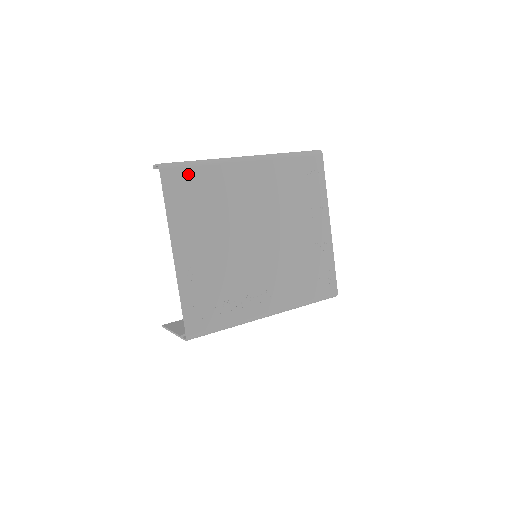
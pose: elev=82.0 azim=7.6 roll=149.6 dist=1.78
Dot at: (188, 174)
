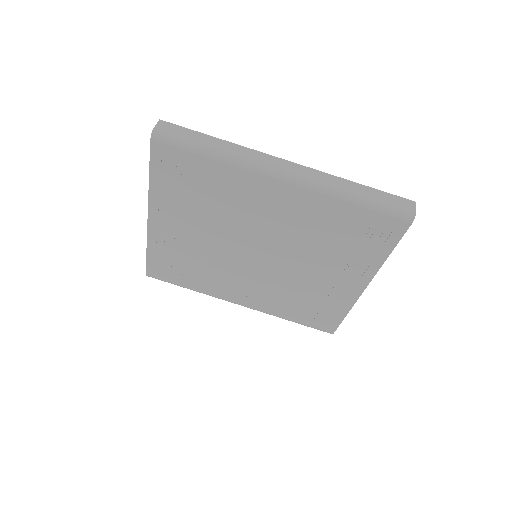
Dot at: (187, 159)
